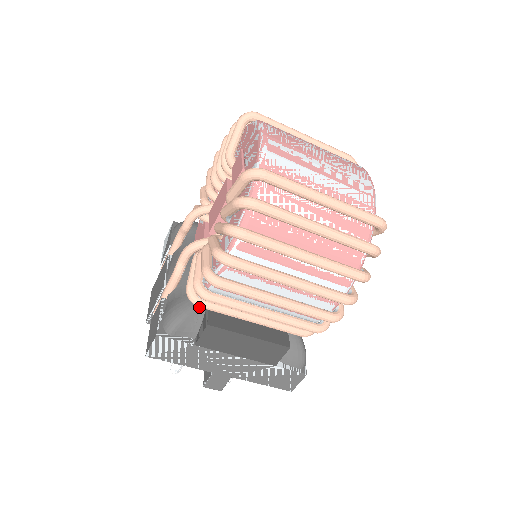
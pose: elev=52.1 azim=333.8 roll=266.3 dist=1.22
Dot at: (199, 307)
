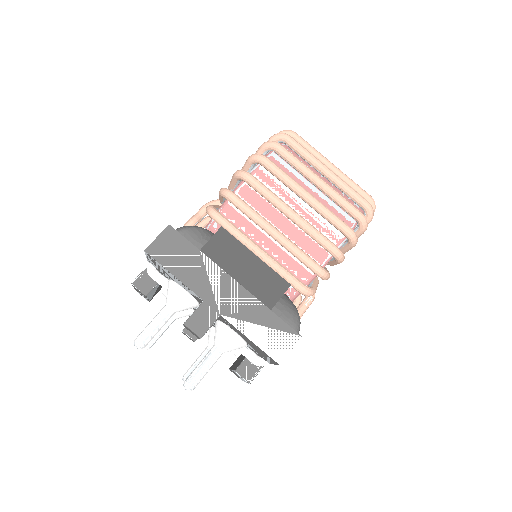
Dot at: (210, 232)
